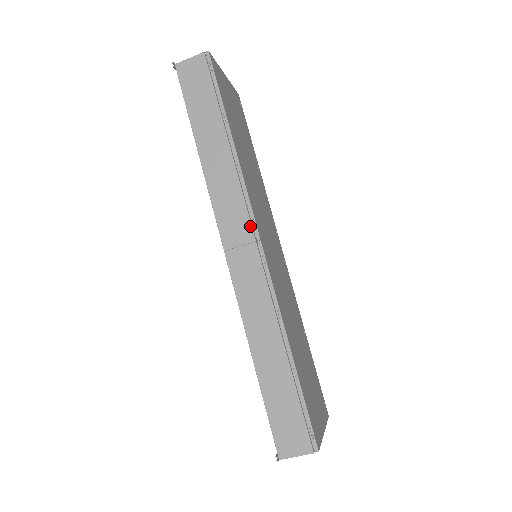
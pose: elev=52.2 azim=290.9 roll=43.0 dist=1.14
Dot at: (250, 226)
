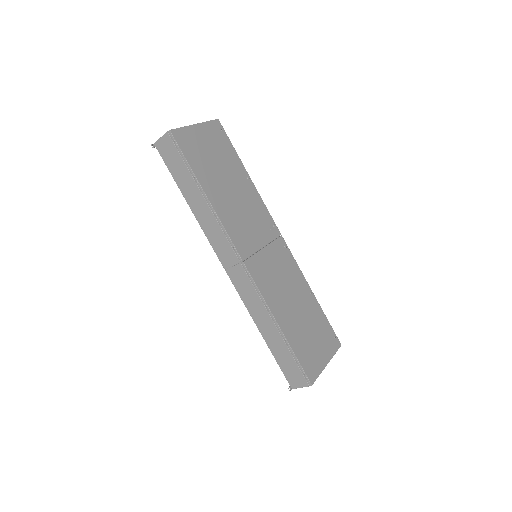
Dot at: (234, 253)
